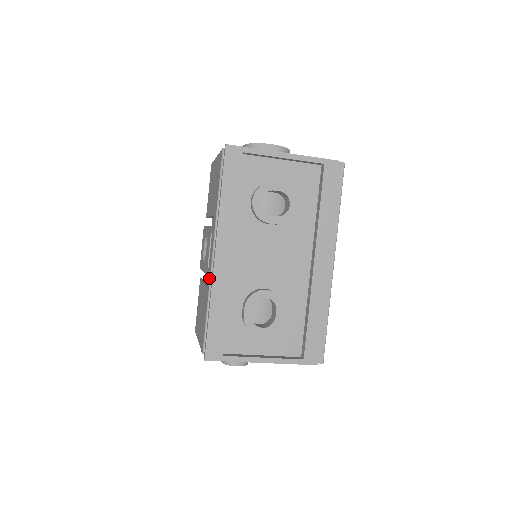
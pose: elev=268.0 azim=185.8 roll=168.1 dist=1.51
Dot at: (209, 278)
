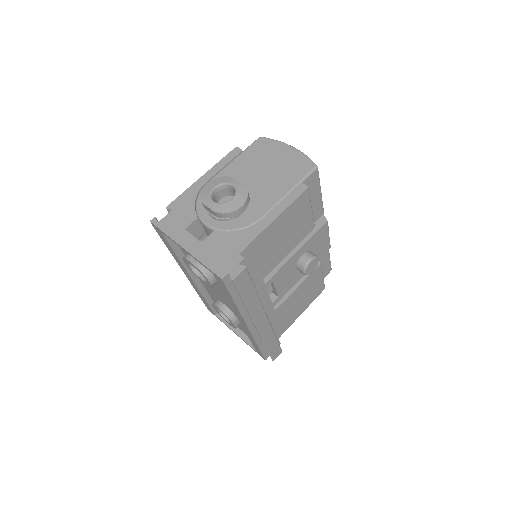
Dot at: occluded
